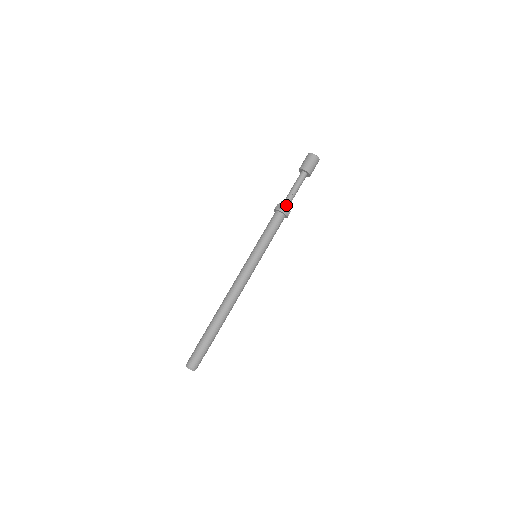
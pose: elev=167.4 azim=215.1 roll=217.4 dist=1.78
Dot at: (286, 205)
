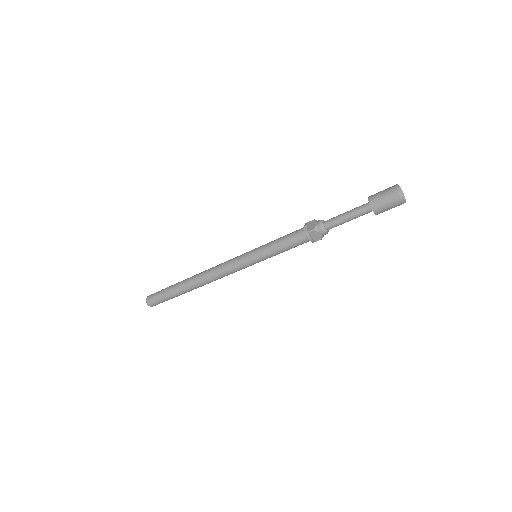
Dot at: (318, 230)
